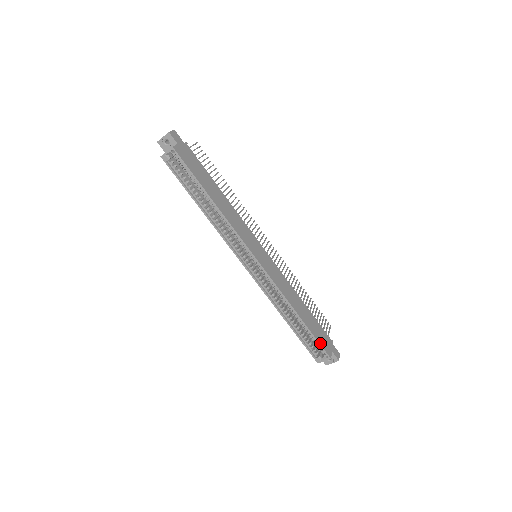
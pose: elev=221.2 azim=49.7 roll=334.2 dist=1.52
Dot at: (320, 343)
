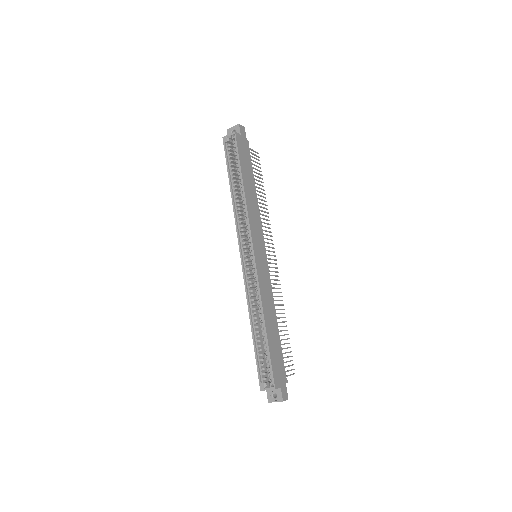
Dot at: (272, 366)
